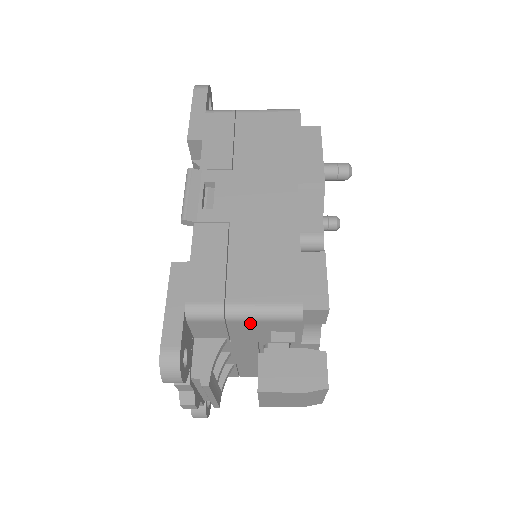
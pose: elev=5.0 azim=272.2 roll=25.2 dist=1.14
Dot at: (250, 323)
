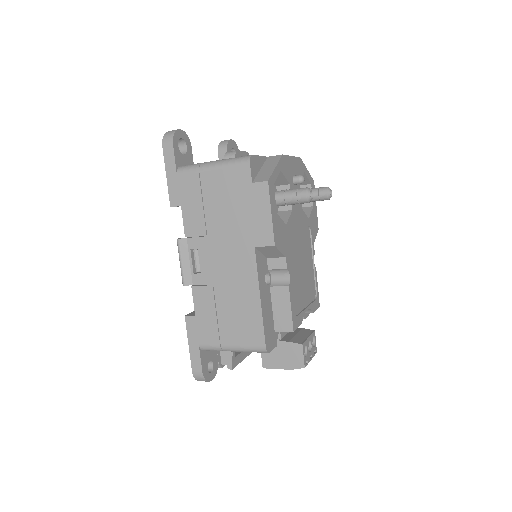
Dot at: occluded
